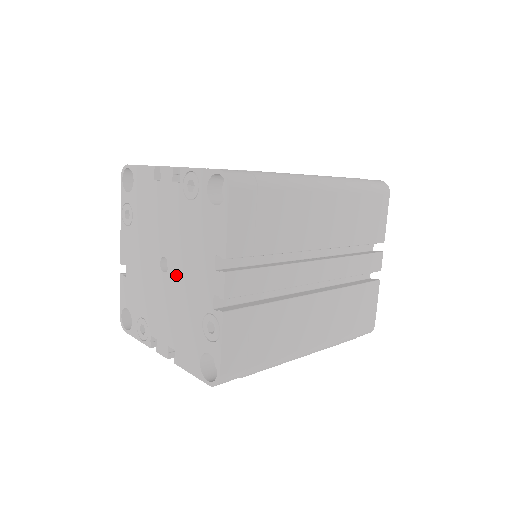
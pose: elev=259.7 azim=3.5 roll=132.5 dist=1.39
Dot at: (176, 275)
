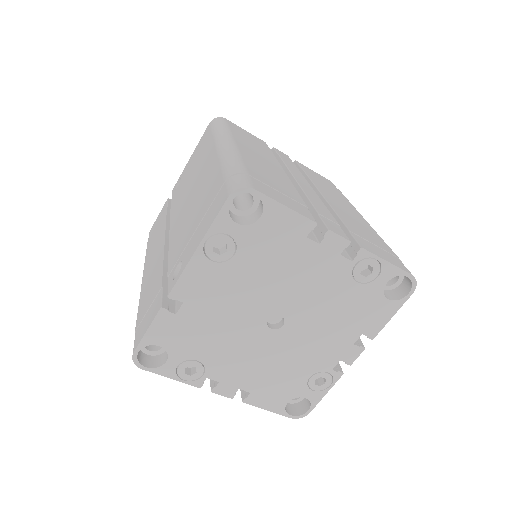
Dot at: (293, 336)
